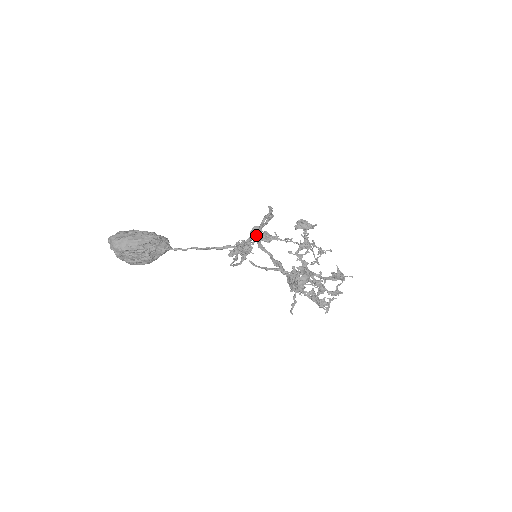
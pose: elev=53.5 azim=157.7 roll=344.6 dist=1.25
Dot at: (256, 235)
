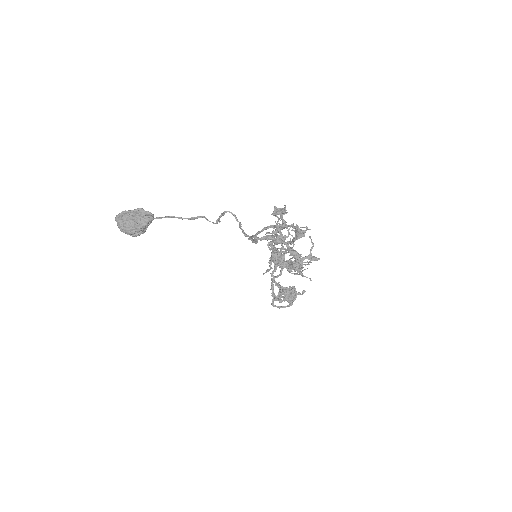
Dot at: occluded
